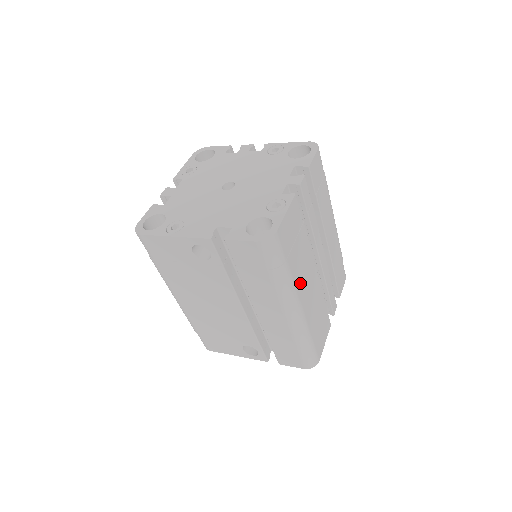
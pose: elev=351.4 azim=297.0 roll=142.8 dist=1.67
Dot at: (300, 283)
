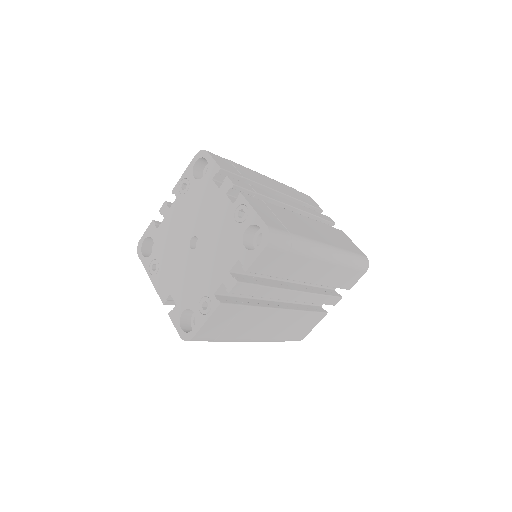
Dot at: (248, 333)
